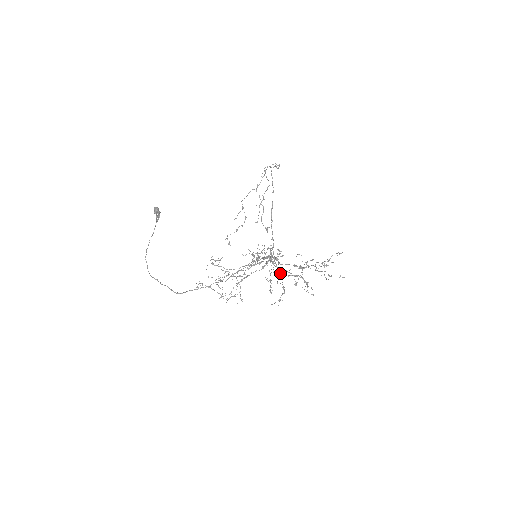
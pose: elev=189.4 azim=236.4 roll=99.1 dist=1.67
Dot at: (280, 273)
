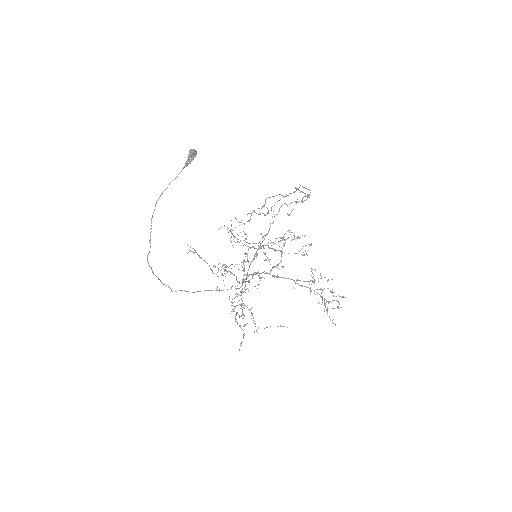
Dot at: (233, 310)
